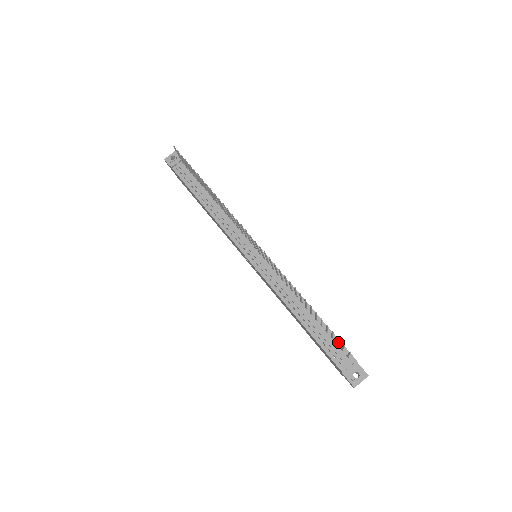
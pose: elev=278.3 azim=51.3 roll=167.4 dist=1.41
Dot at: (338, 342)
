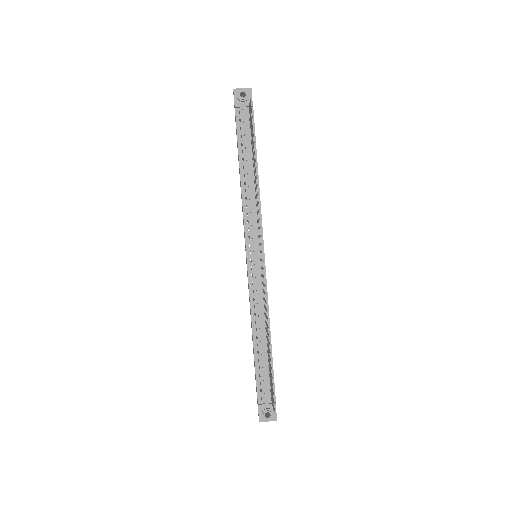
Dot at: (272, 382)
